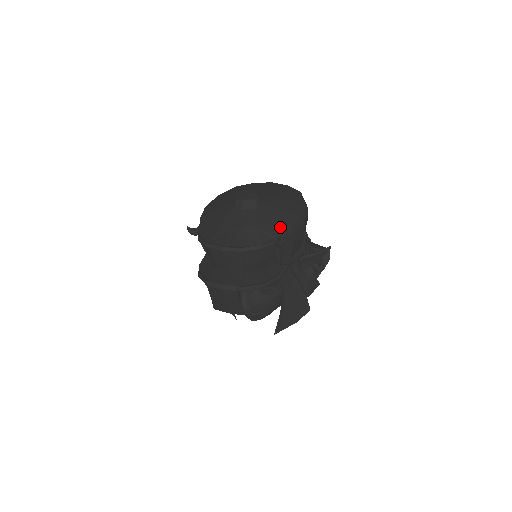
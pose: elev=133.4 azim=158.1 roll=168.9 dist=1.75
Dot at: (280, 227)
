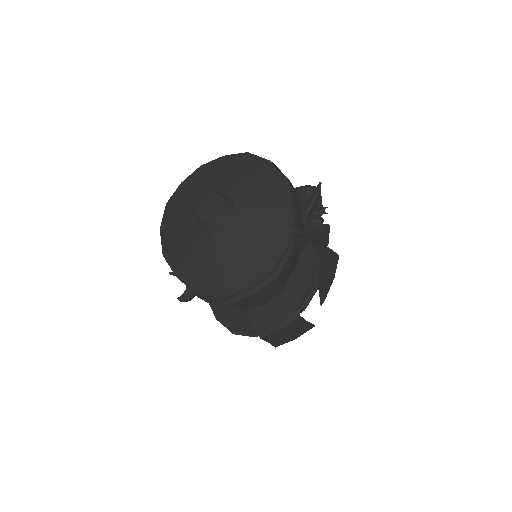
Dot at: (282, 212)
